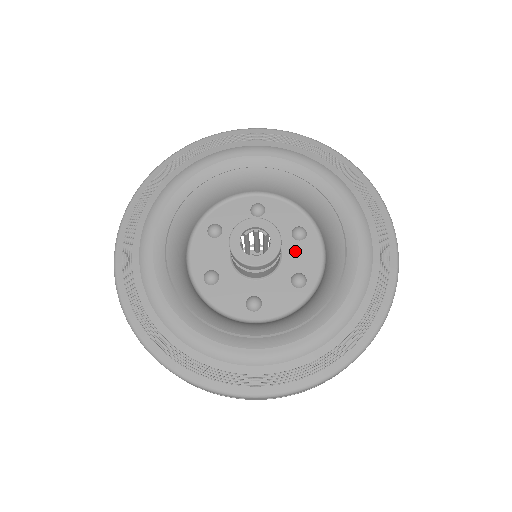
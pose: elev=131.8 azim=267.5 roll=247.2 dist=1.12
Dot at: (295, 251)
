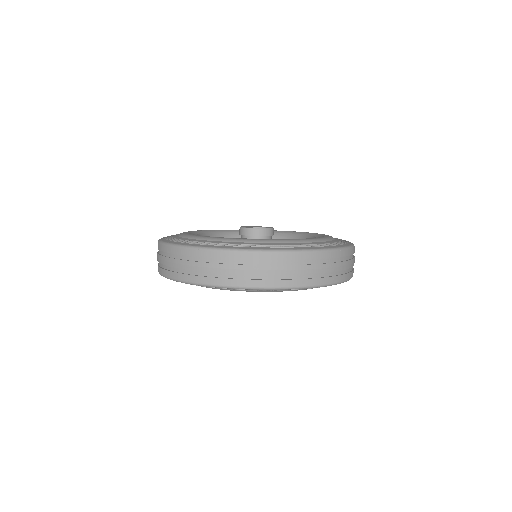
Dot at: occluded
